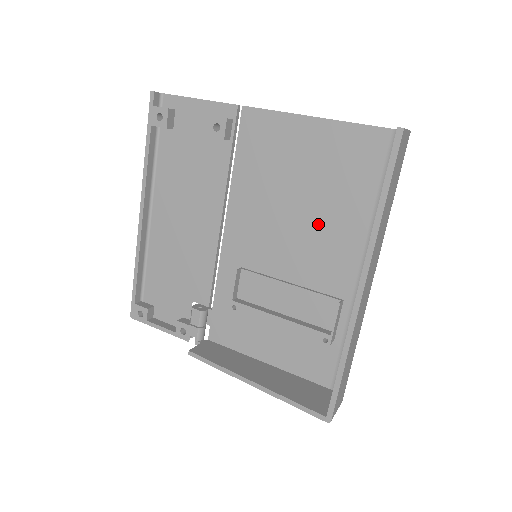
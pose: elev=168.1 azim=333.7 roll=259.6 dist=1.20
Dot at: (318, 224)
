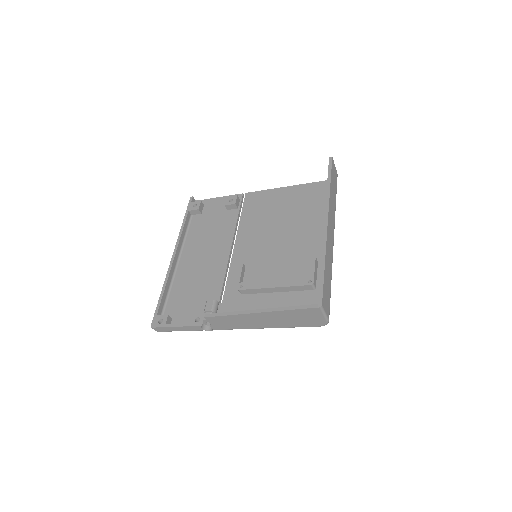
Dot at: (295, 229)
